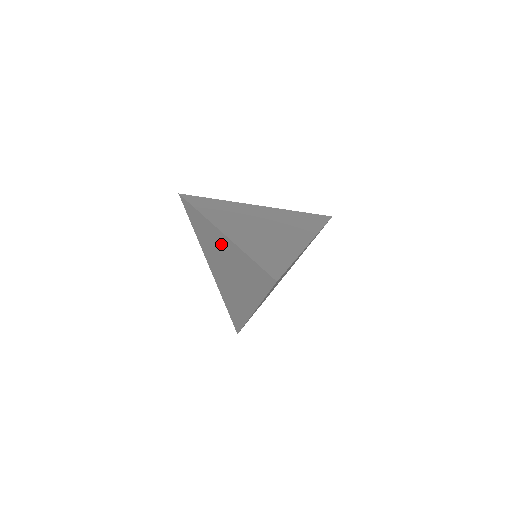
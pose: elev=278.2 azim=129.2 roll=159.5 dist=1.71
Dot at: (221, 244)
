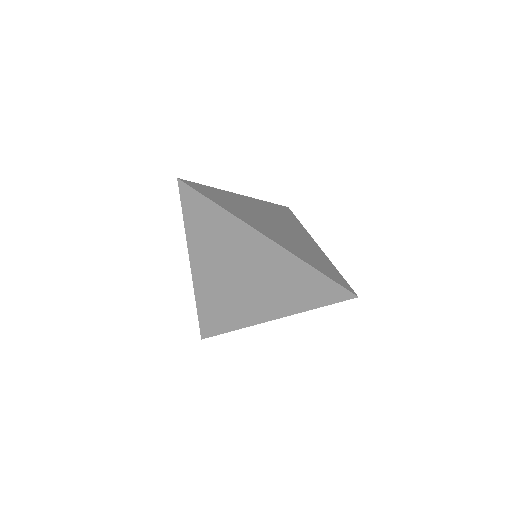
Dot at: (254, 249)
